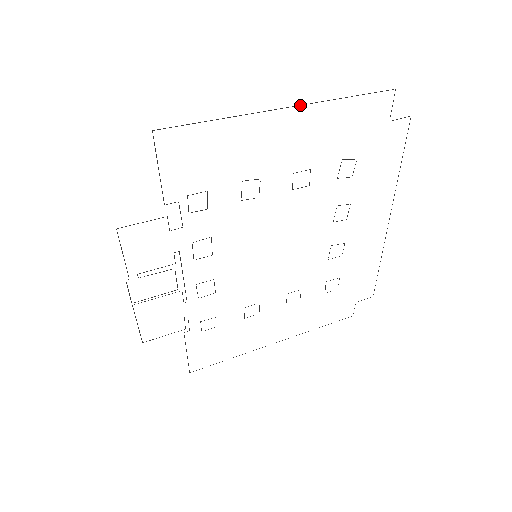
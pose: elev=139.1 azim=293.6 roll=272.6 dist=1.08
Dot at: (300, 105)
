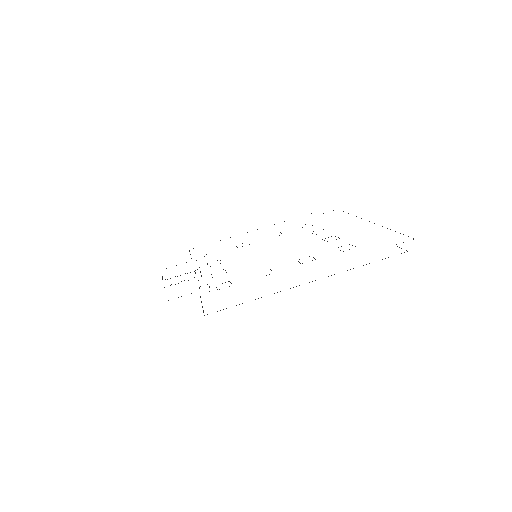
Dot at: occluded
